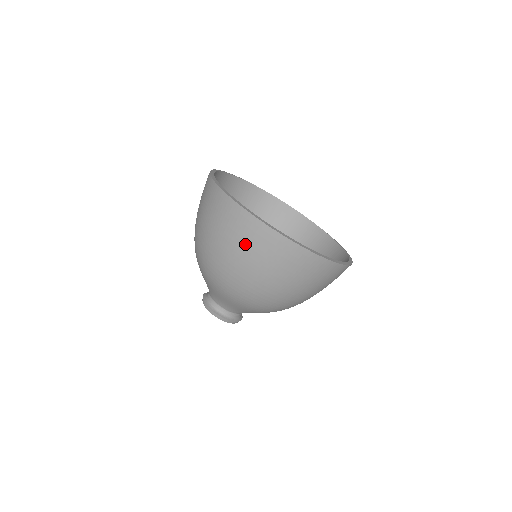
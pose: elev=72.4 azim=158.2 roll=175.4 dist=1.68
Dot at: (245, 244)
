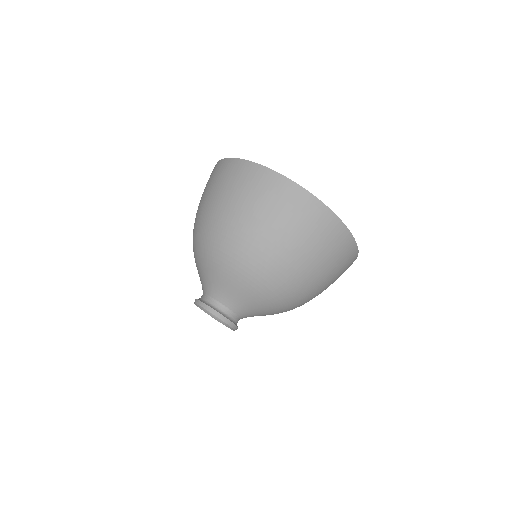
Dot at: (259, 197)
